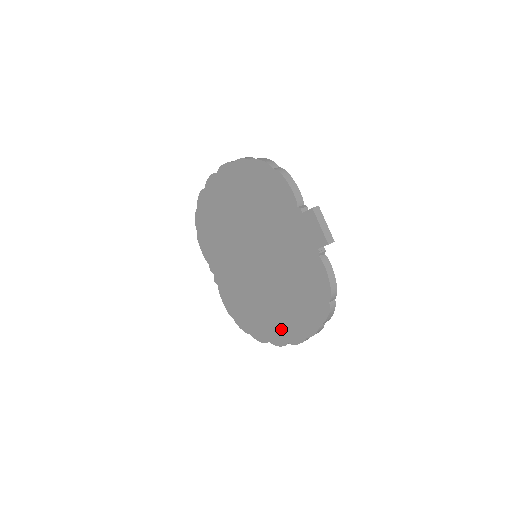
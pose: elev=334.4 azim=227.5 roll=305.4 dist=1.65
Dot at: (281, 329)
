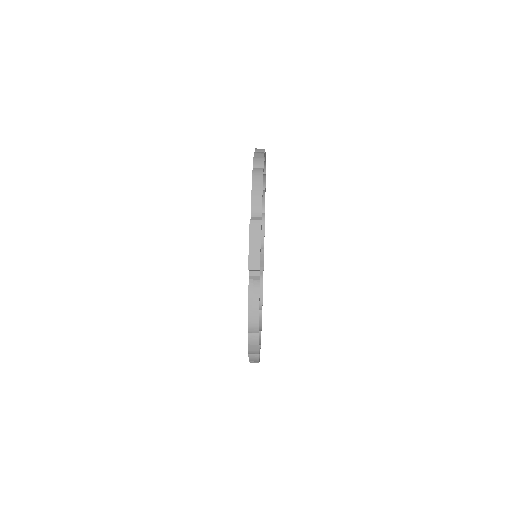
Dot at: occluded
